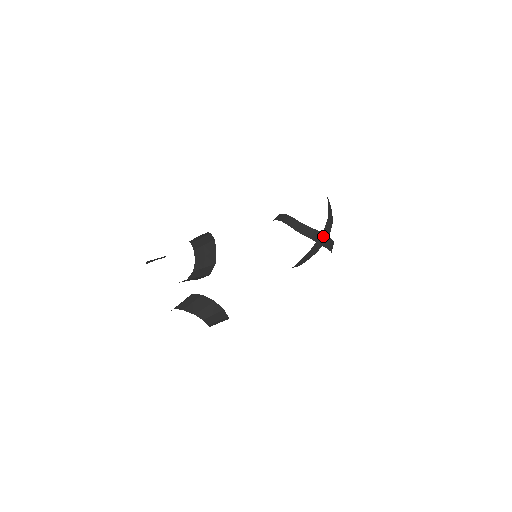
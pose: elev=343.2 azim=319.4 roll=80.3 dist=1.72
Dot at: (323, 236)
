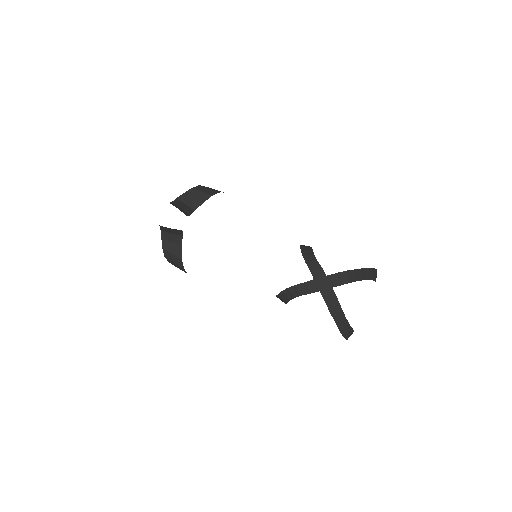
Dot at: (326, 281)
